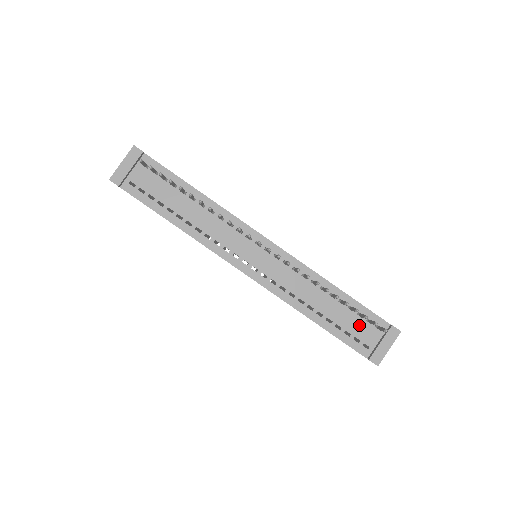
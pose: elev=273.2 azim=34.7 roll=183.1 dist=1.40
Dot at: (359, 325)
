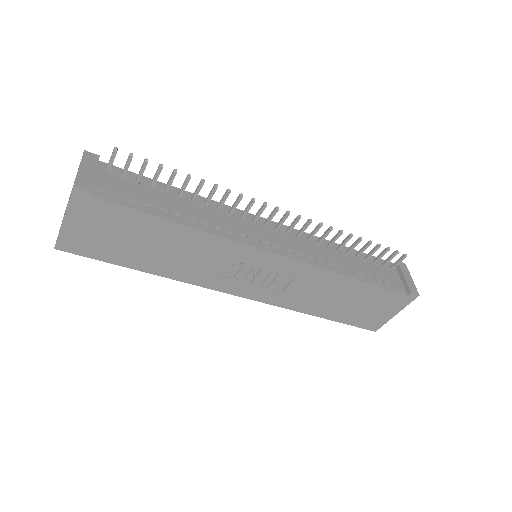
Dot at: (380, 271)
